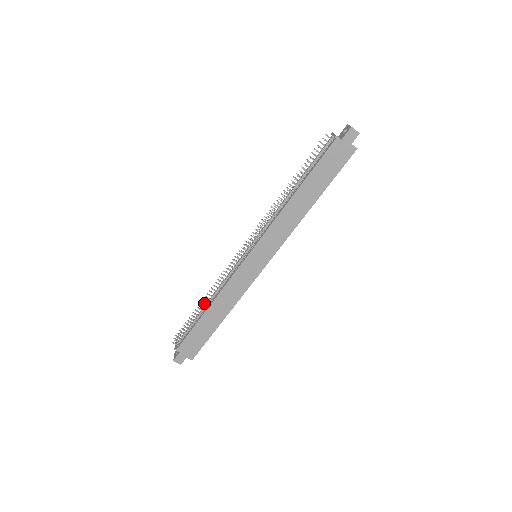
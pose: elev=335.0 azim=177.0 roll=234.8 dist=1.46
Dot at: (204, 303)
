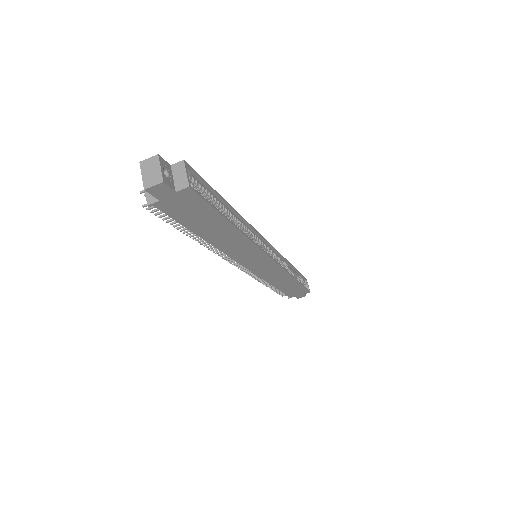
Dot at: (267, 285)
